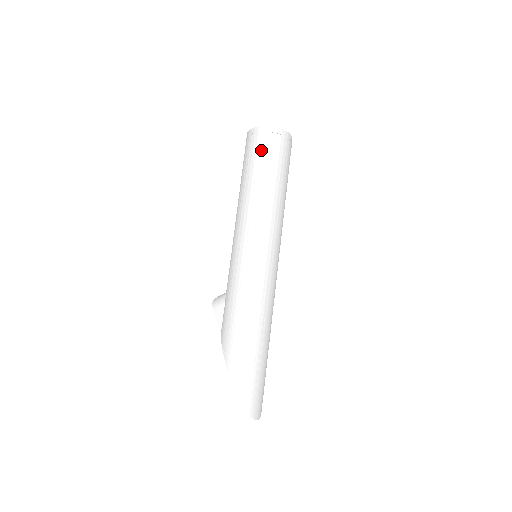
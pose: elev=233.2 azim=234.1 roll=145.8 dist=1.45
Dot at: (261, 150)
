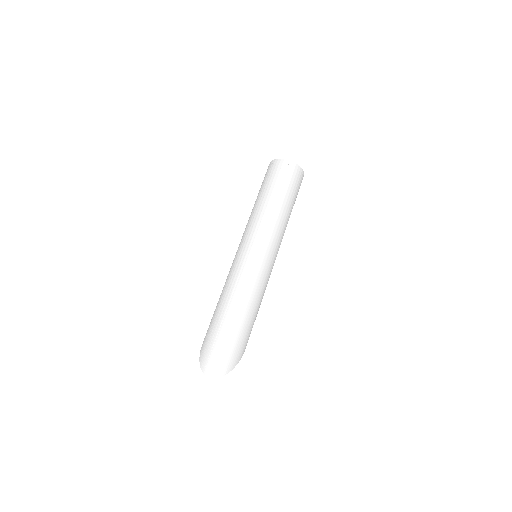
Dot at: occluded
